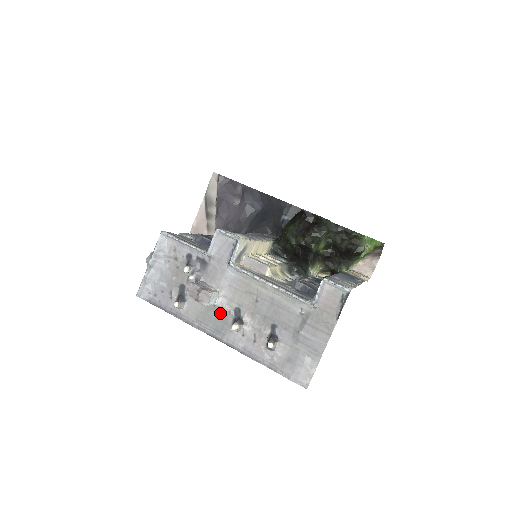
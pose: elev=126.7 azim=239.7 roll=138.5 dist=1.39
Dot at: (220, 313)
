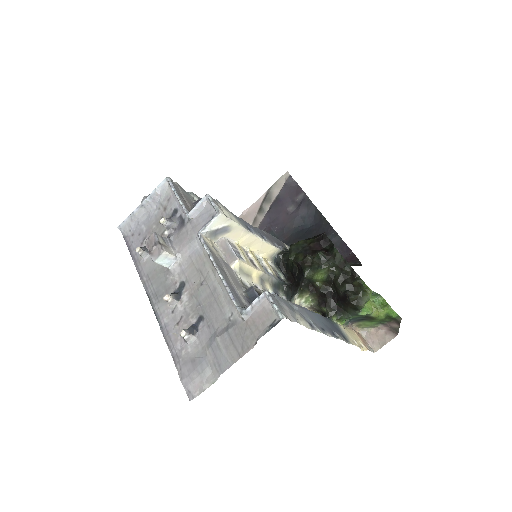
Dot at: (168, 279)
